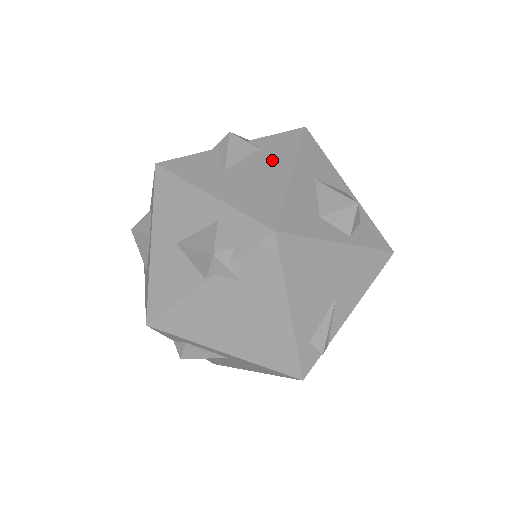
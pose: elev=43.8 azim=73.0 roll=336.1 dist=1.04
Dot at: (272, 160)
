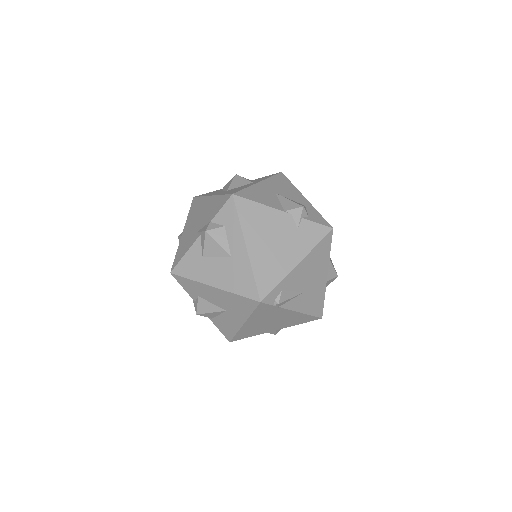
Dot at: occluded
